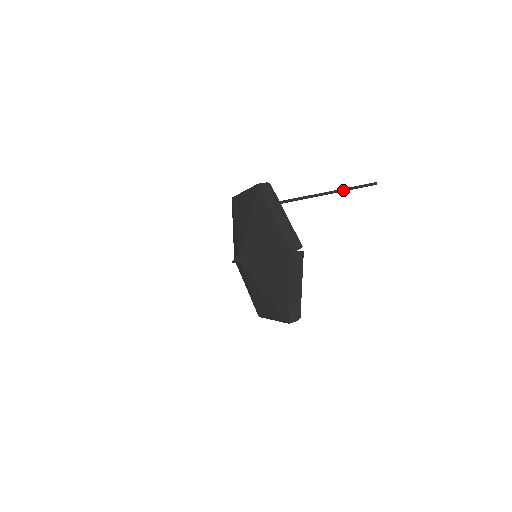
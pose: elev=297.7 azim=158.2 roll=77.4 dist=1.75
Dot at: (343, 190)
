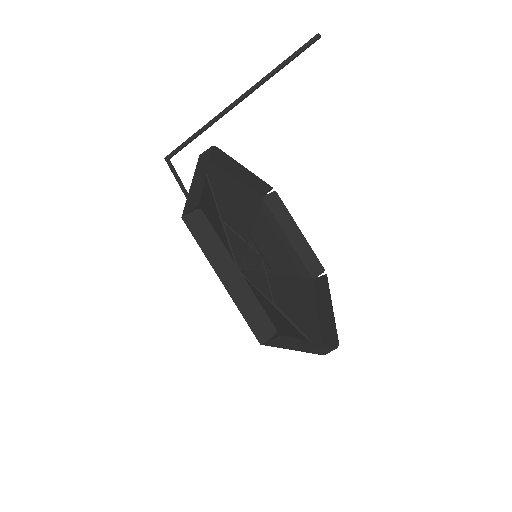
Dot at: (256, 85)
